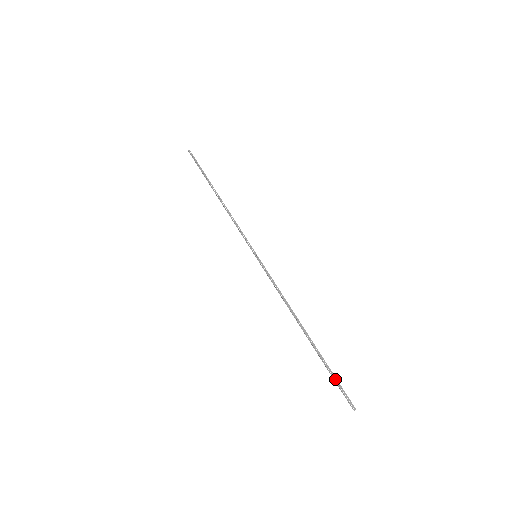
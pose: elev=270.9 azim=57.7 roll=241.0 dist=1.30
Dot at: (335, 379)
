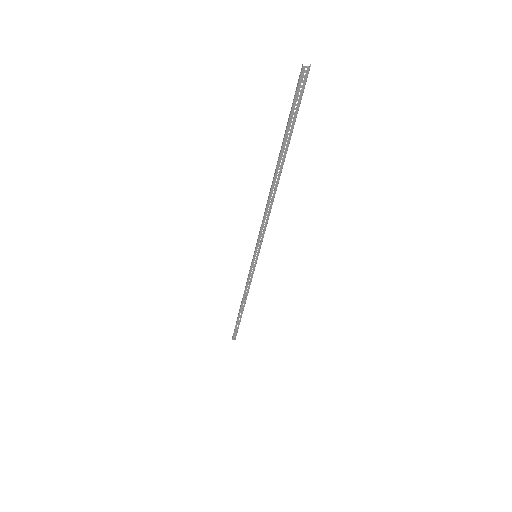
Dot at: (290, 112)
